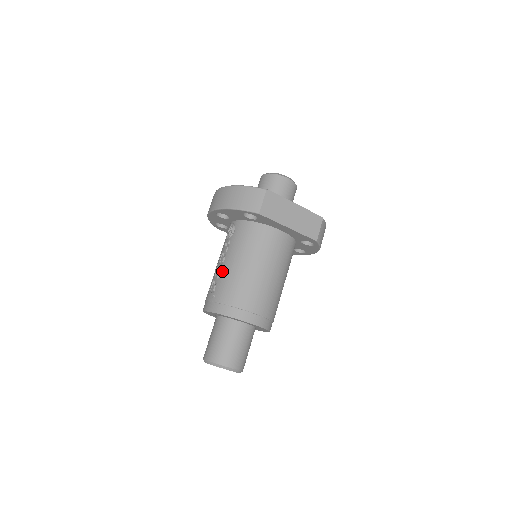
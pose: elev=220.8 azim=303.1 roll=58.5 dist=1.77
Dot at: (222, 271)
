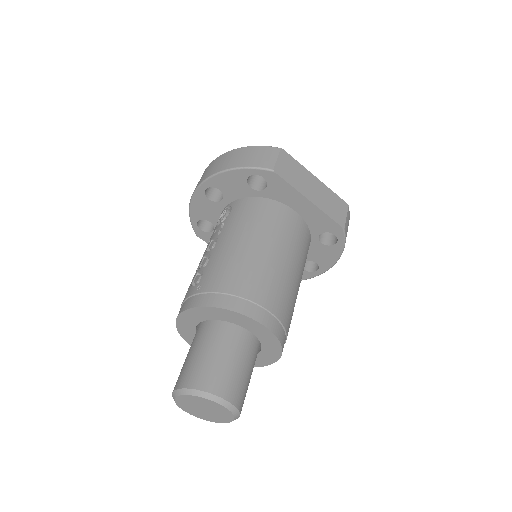
Dot at: (213, 255)
